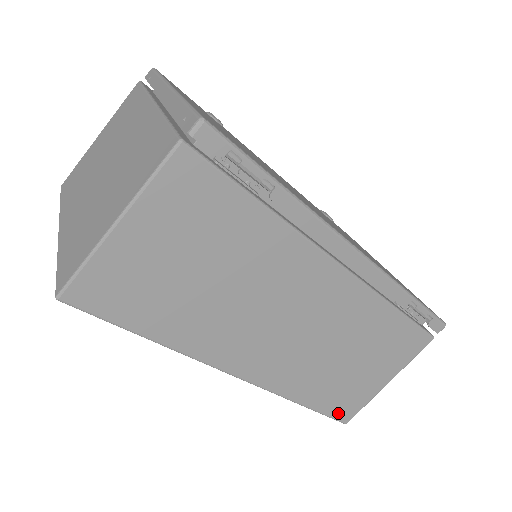
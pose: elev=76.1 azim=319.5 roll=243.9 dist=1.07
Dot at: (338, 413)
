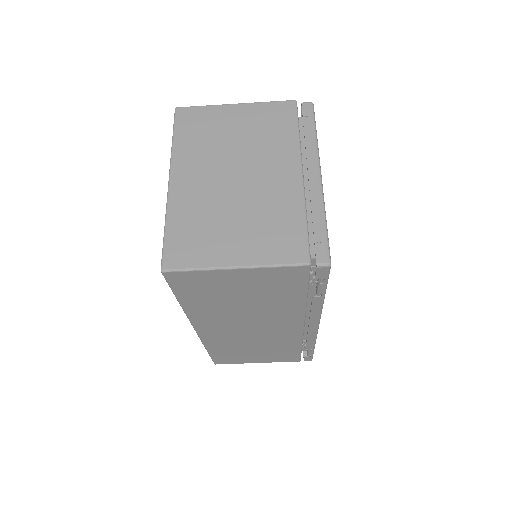
Dot at: (218, 360)
